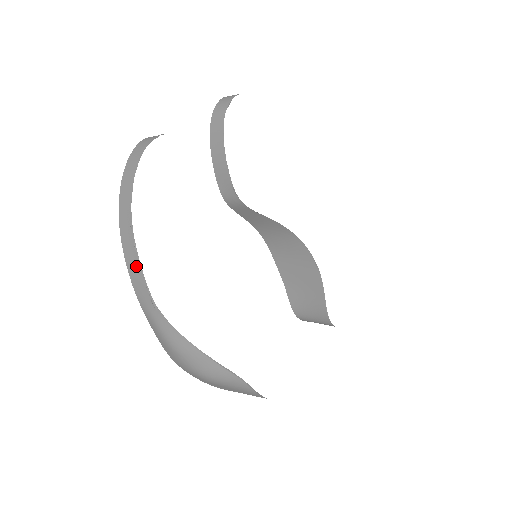
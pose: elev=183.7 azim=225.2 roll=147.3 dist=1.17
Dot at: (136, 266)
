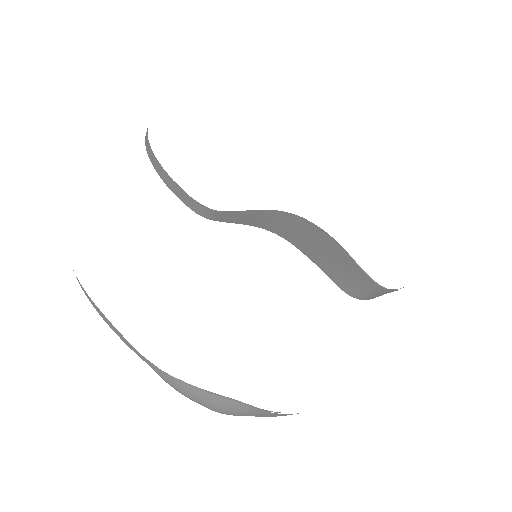
Dot at: (111, 325)
